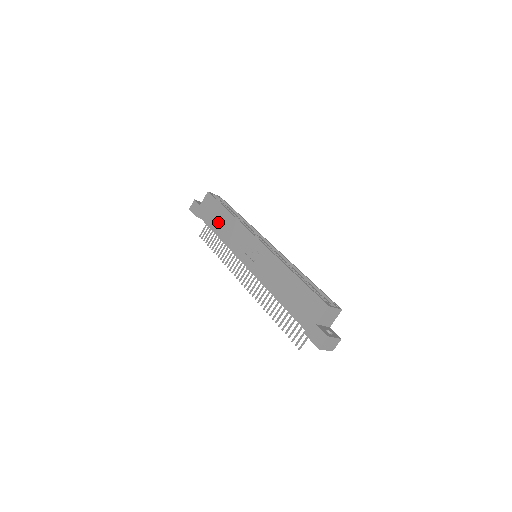
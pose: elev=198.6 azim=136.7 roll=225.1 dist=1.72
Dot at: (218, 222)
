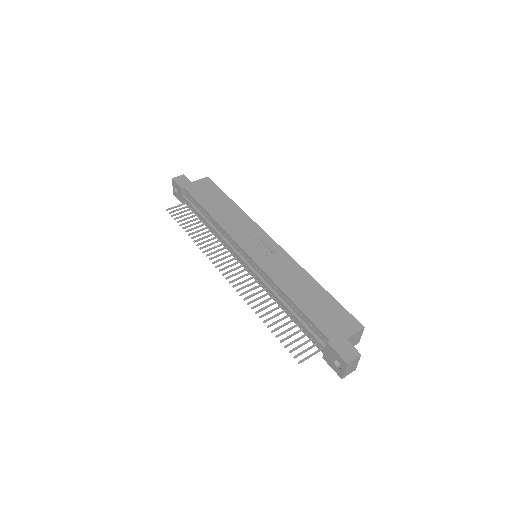
Dot at: (216, 205)
